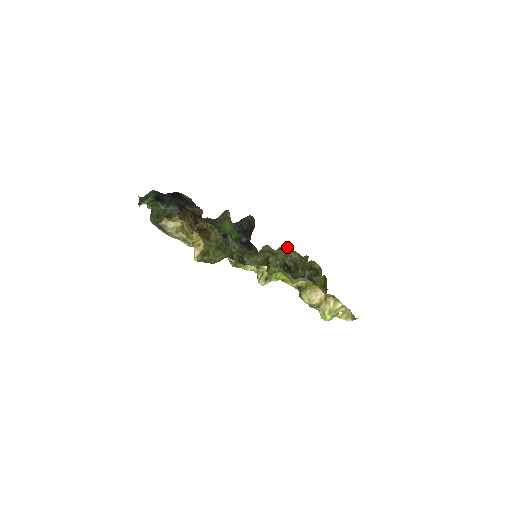
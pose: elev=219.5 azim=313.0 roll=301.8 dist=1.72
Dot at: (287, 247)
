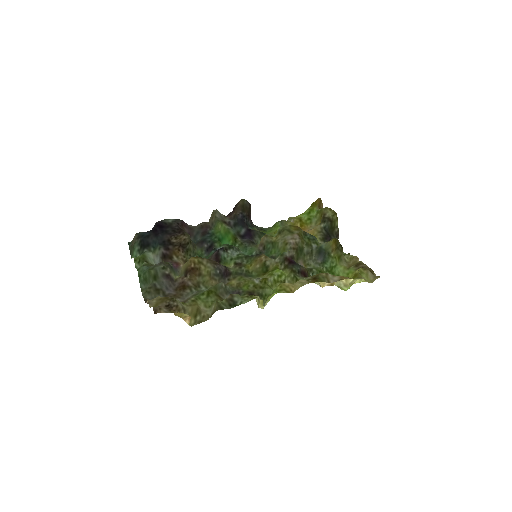
Dot at: (286, 226)
